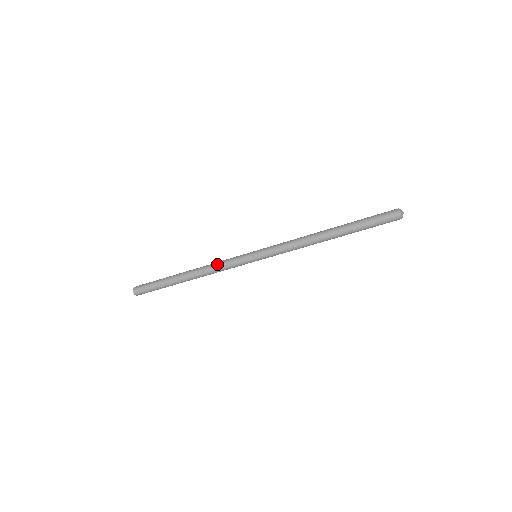
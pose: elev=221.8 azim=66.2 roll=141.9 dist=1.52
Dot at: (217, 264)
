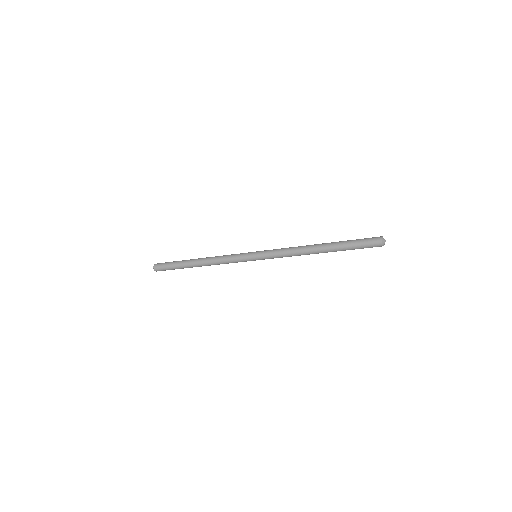
Dot at: (223, 257)
